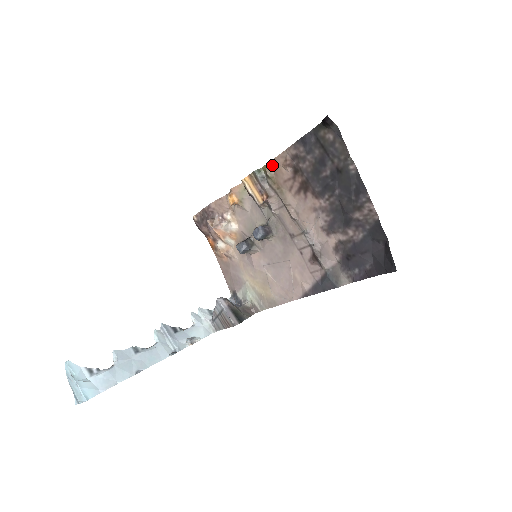
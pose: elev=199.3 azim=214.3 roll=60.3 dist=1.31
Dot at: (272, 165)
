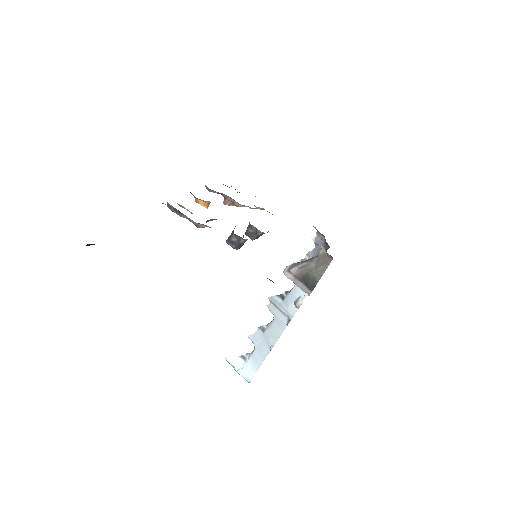
Dot at: occluded
